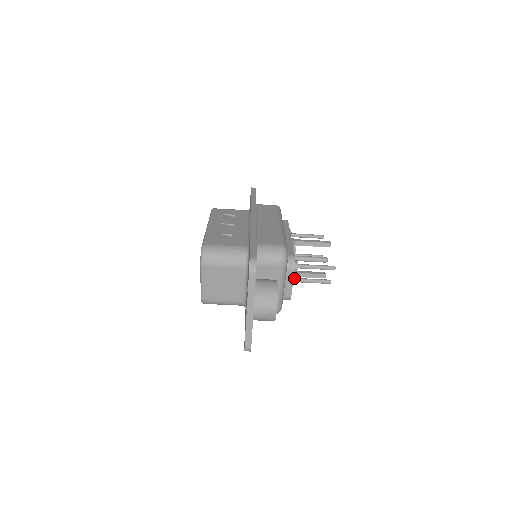
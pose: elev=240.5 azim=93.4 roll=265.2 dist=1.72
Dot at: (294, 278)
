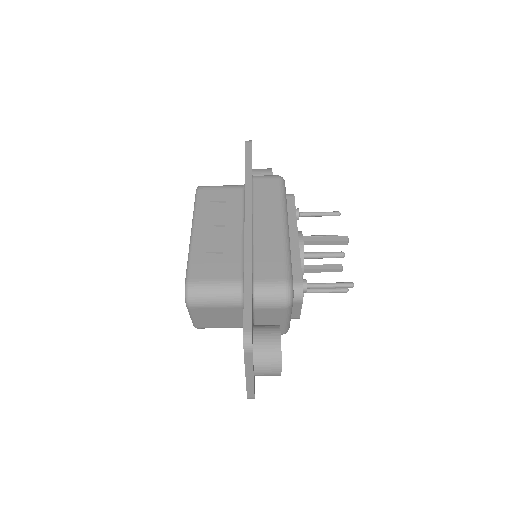
Dot at: occluded
